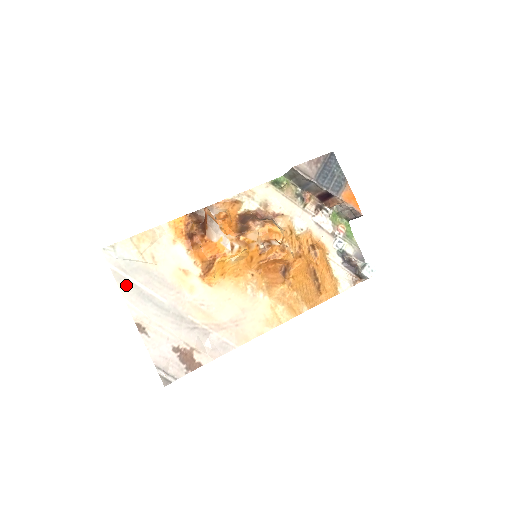
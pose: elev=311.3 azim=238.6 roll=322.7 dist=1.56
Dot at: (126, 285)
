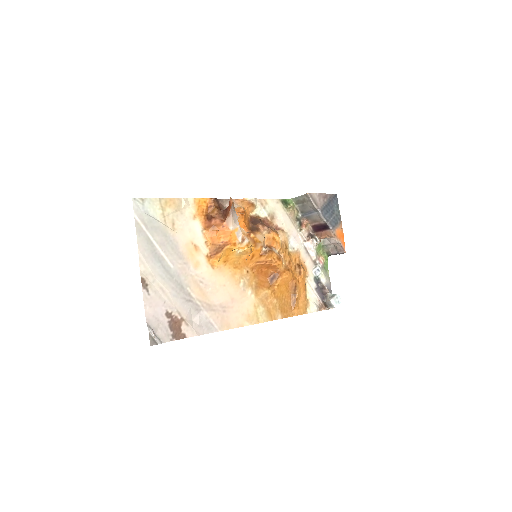
Dot at: (144, 239)
